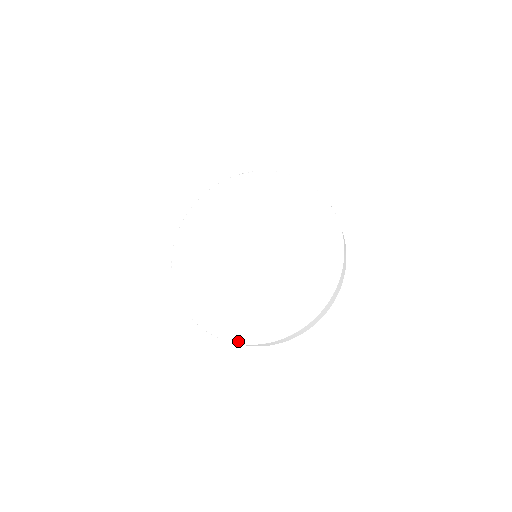
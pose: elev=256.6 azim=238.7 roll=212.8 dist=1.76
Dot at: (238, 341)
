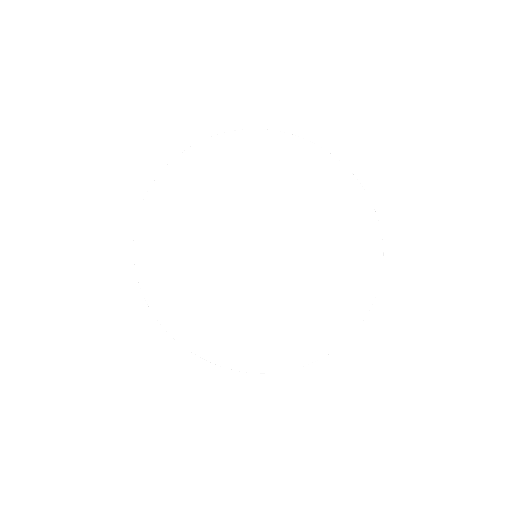
Dot at: (206, 358)
